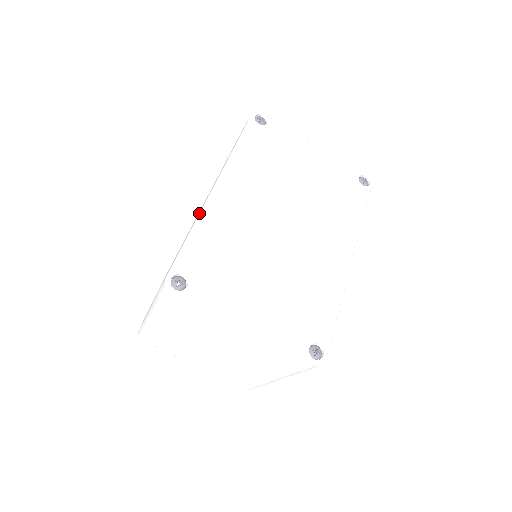
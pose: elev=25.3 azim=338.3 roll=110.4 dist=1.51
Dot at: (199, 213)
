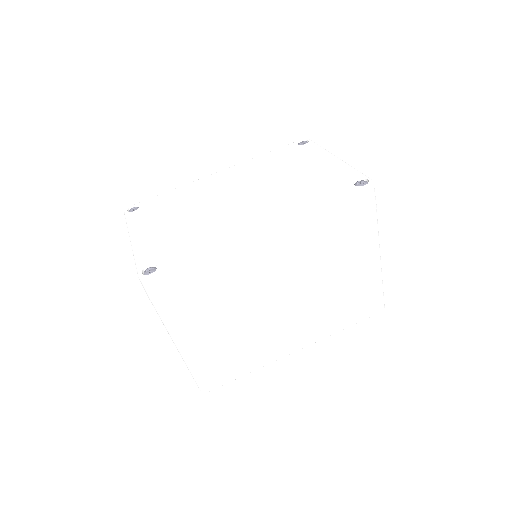
Dot at: (190, 183)
